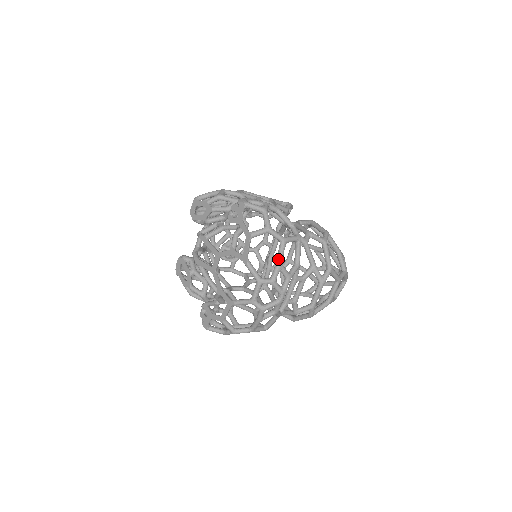
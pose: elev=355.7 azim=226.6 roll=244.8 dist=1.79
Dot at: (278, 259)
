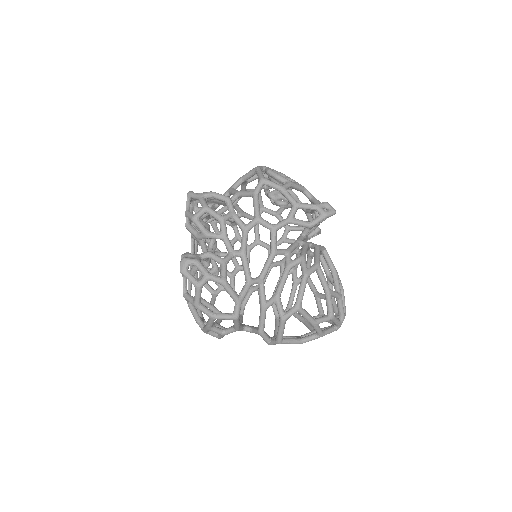
Dot at: (206, 325)
